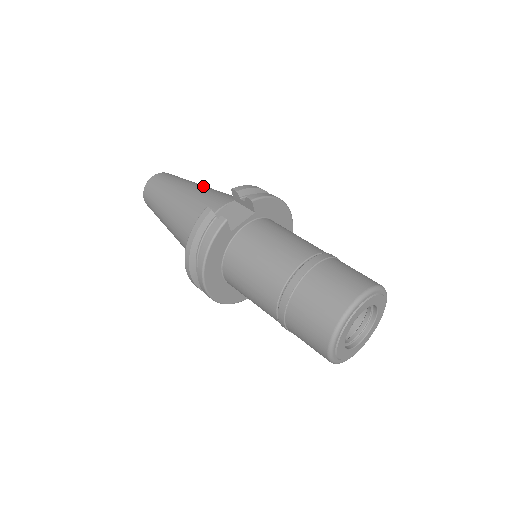
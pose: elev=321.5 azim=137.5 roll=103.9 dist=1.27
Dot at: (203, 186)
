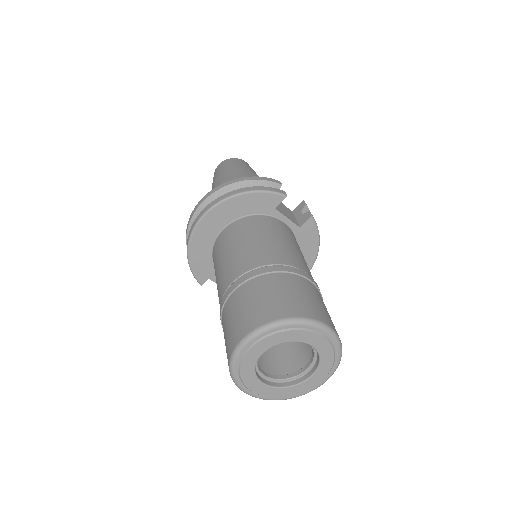
Dot at: occluded
